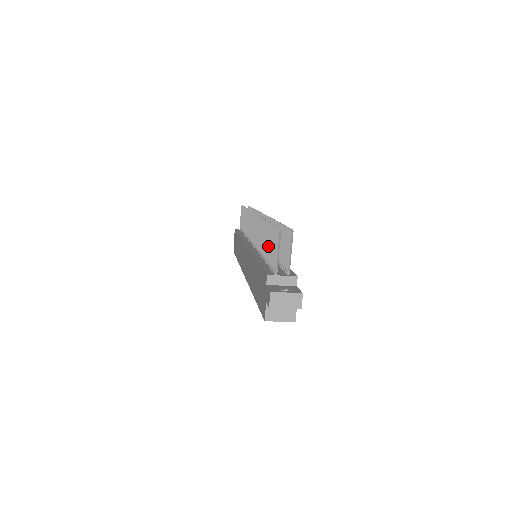
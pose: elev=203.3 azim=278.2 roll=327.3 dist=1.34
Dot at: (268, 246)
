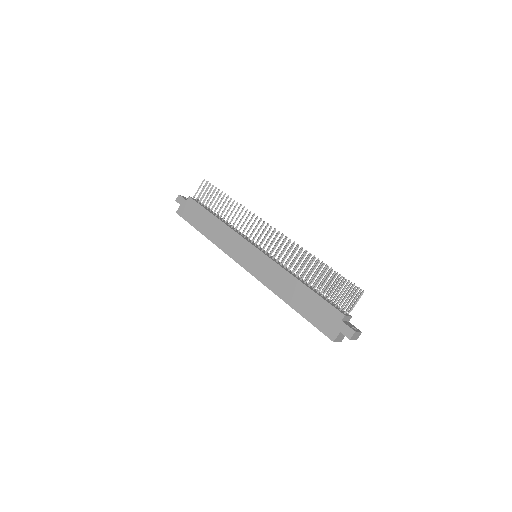
Dot at: (329, 285)
